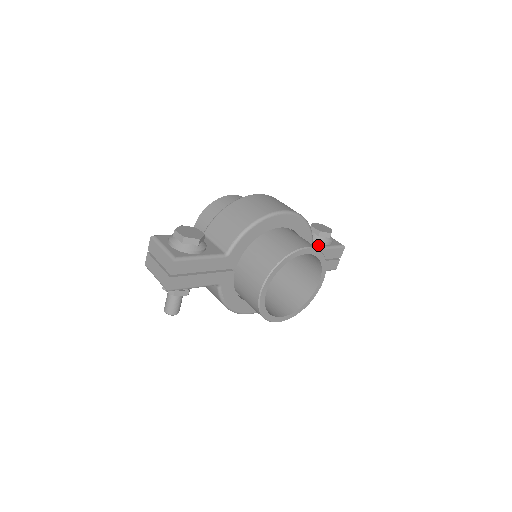
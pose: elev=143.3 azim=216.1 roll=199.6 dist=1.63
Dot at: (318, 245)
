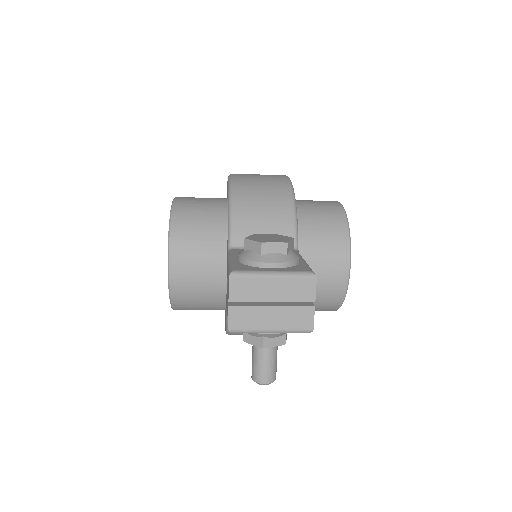
Dot at: occluded
